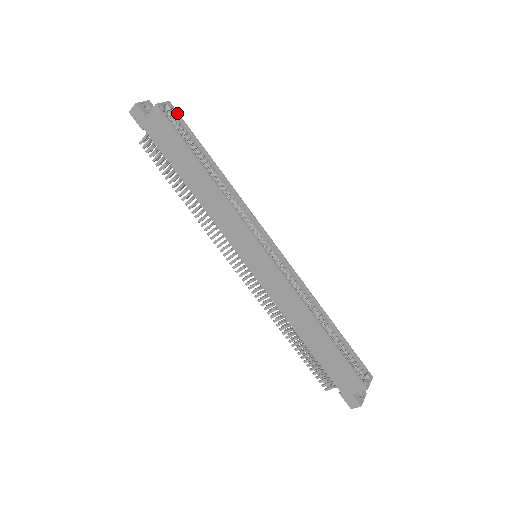
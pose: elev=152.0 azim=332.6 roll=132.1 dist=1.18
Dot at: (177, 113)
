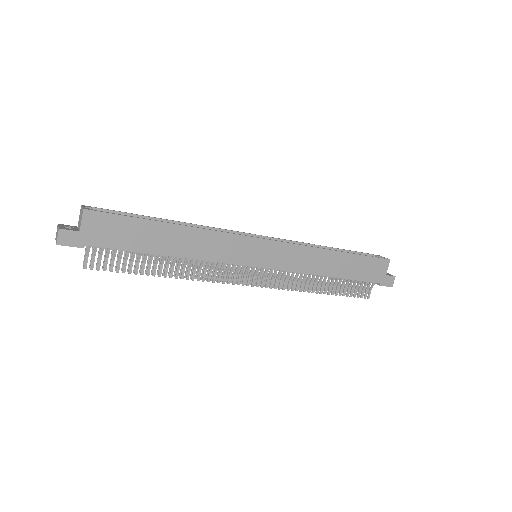
Dot at: (98, 208)
